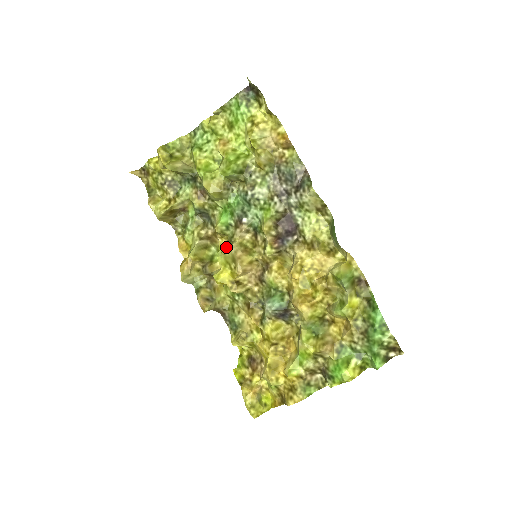
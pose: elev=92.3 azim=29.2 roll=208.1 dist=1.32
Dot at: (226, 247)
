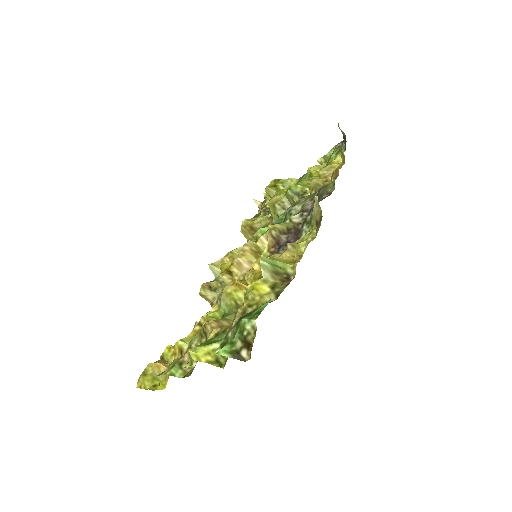
Dot at: occluded
